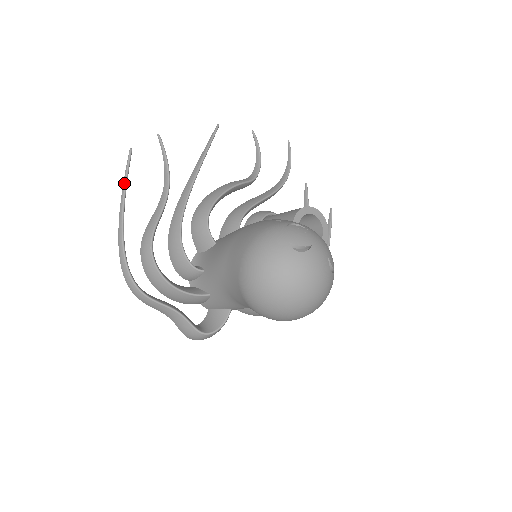
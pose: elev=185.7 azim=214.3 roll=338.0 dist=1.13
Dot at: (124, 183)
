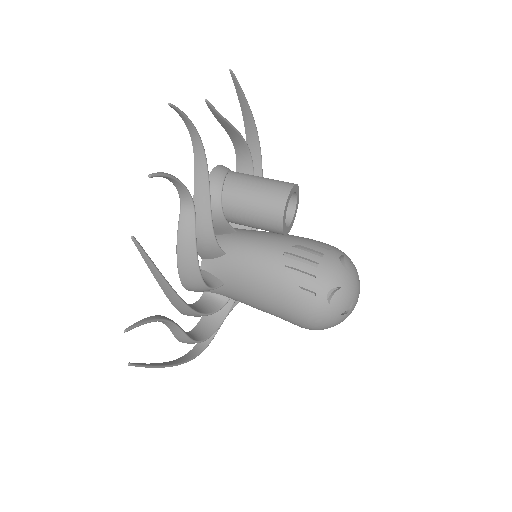
Dot at: occluded
